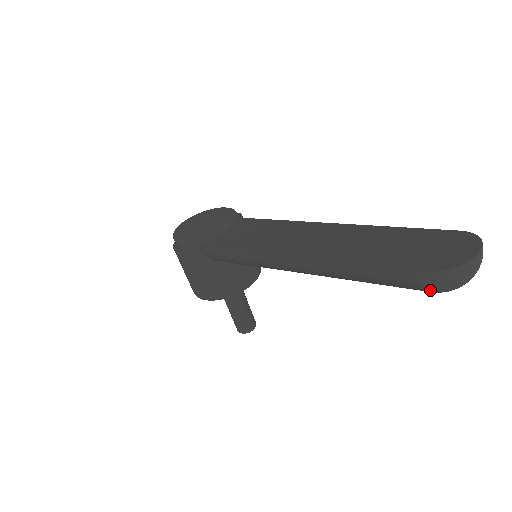
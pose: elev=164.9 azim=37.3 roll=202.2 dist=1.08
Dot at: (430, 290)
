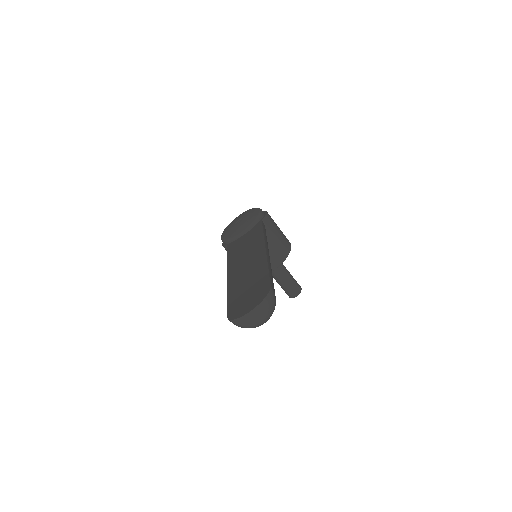
Dot at: occluded
